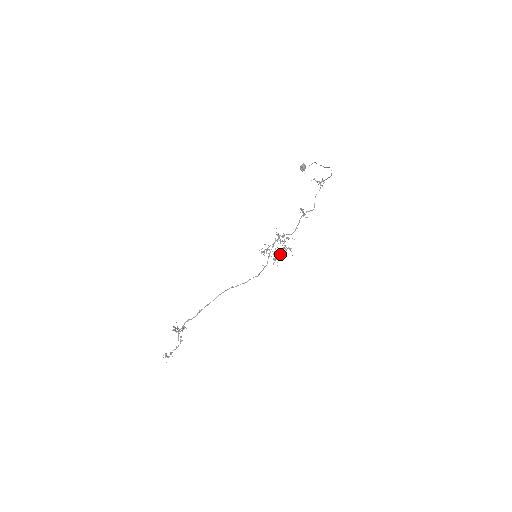
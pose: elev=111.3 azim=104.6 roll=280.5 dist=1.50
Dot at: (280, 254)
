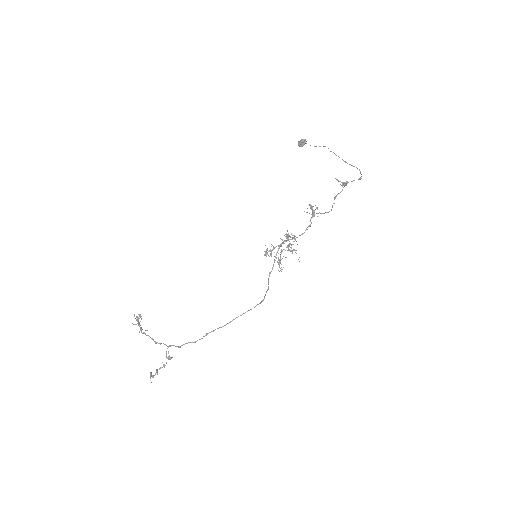
Dot at: (285, 257)
